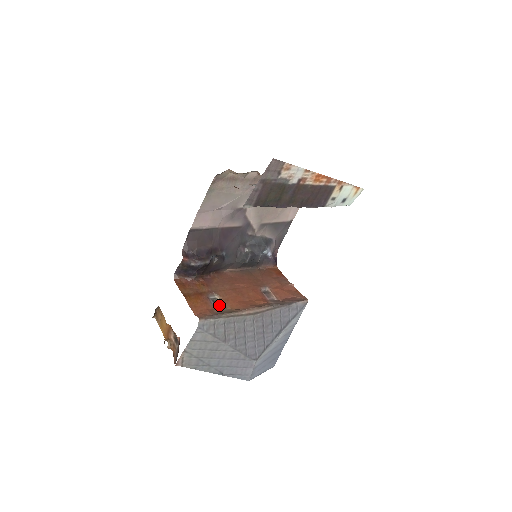
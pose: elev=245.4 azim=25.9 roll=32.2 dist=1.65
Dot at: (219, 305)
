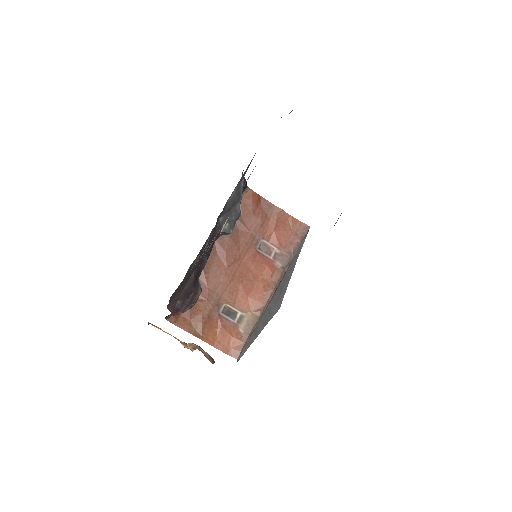
Dot at: (236, 315)
